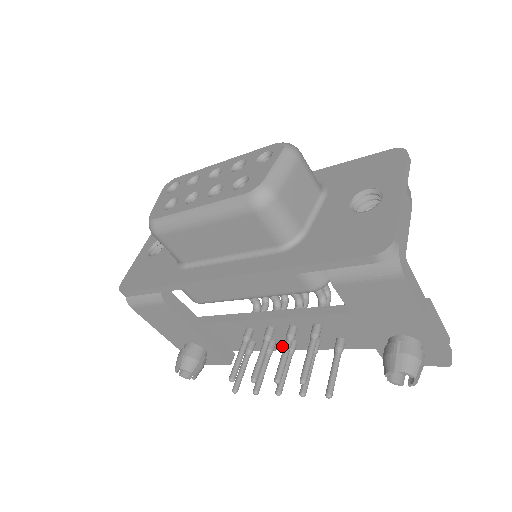
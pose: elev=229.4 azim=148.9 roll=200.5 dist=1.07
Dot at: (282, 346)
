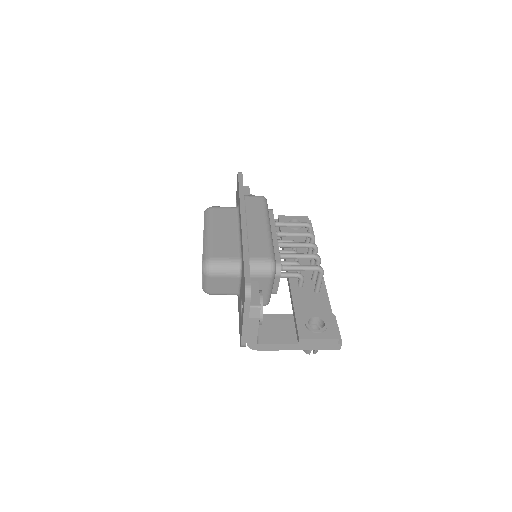
Dot at: occluded
